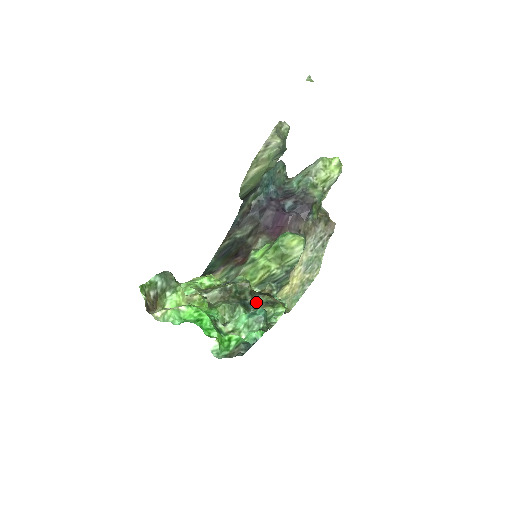
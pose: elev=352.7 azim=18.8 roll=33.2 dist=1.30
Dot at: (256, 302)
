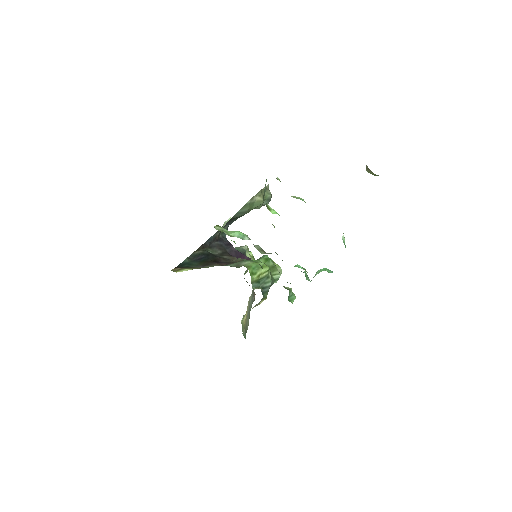
Dot at: occluded
